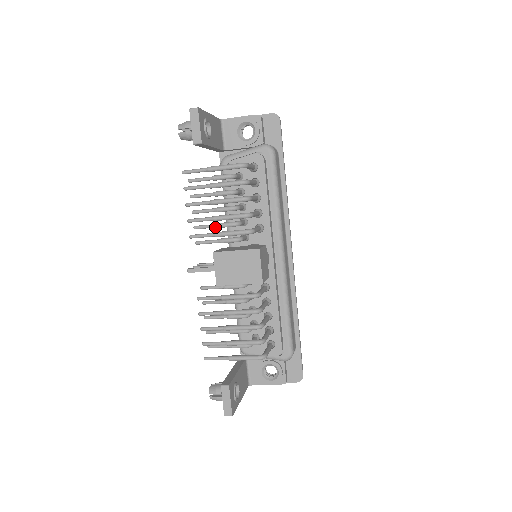
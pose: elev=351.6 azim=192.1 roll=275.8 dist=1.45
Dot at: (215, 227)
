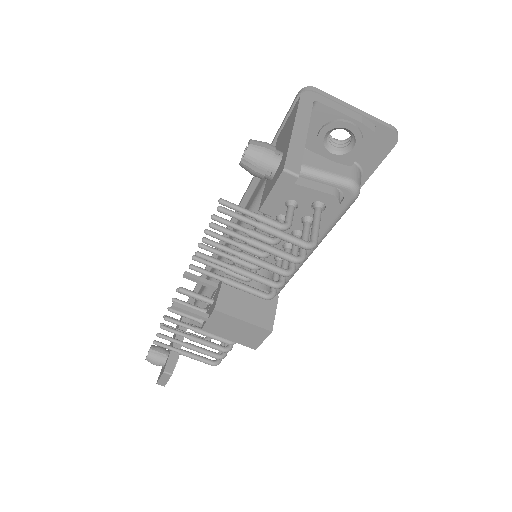
Dot at: (228, 258)
